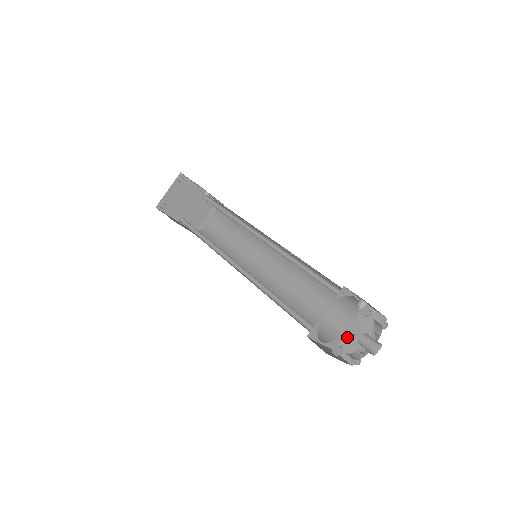
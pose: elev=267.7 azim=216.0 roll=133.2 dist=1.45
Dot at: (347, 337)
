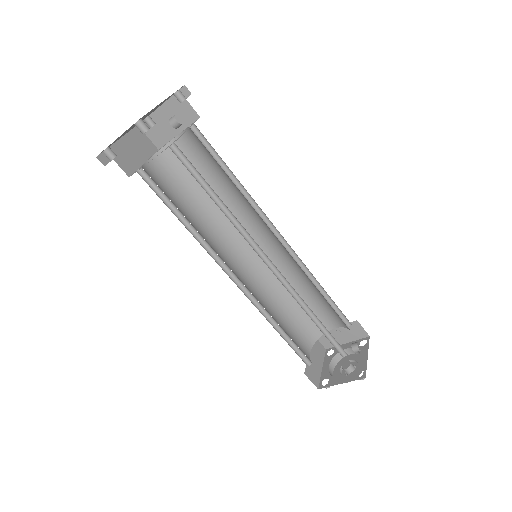
Dot at: occluded
